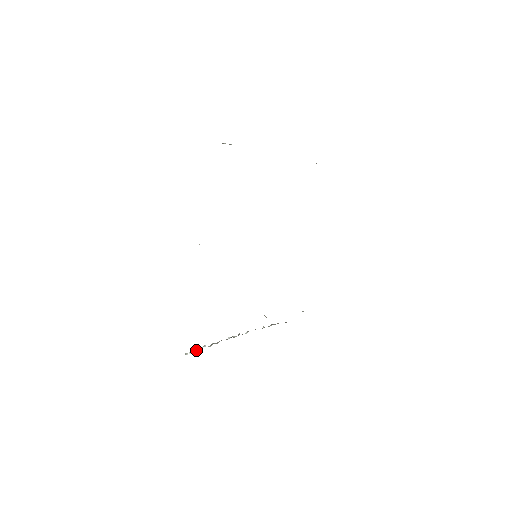
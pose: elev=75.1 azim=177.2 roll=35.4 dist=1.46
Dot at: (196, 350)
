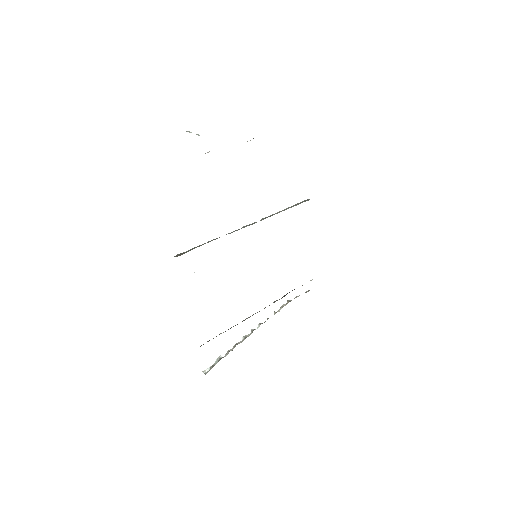
Dot at: (213, 364)
